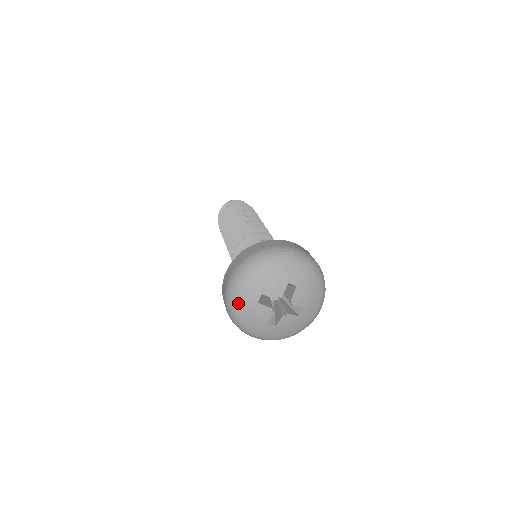
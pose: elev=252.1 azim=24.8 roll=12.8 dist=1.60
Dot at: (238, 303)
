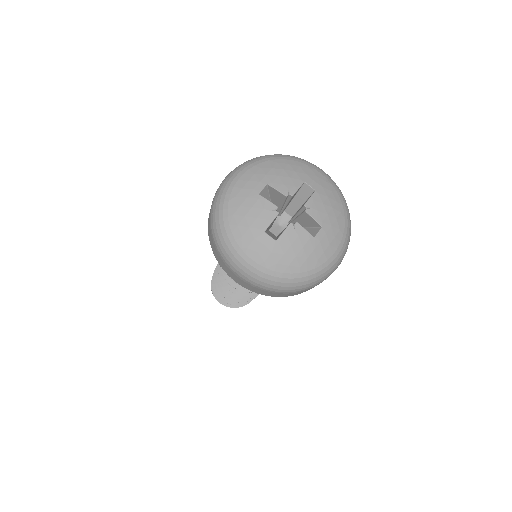
Dot at: (231, 195)
